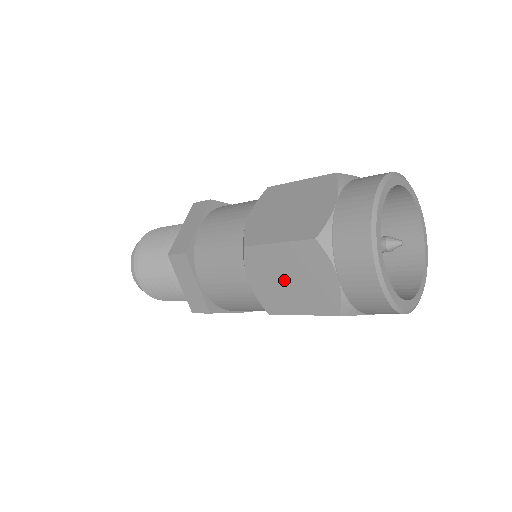
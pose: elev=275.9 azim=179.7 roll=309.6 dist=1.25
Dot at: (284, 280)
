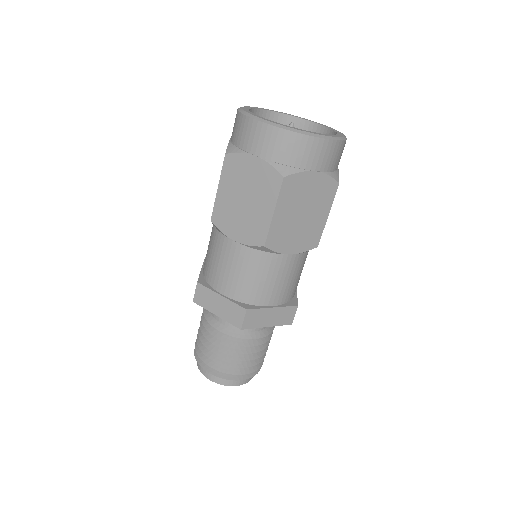
Dot at: (243, 206)
